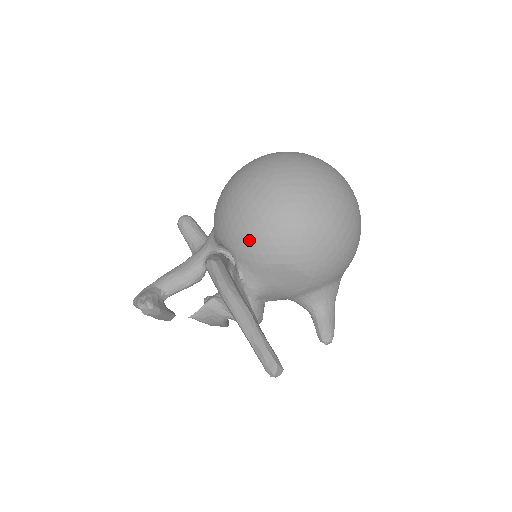
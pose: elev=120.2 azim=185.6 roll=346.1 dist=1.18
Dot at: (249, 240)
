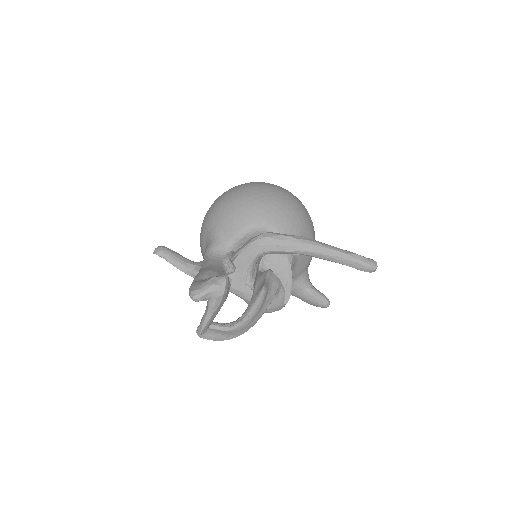
Dot at: (288, 214)
